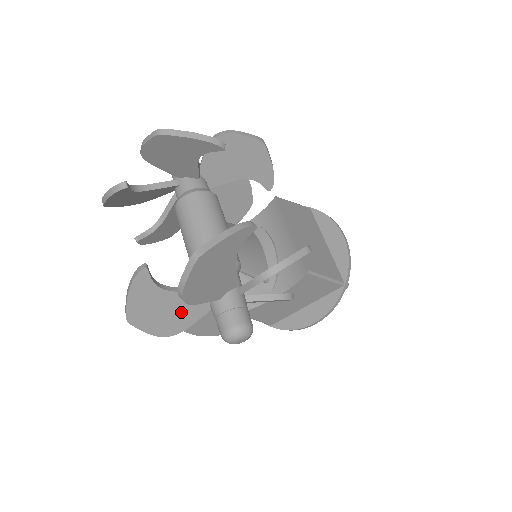
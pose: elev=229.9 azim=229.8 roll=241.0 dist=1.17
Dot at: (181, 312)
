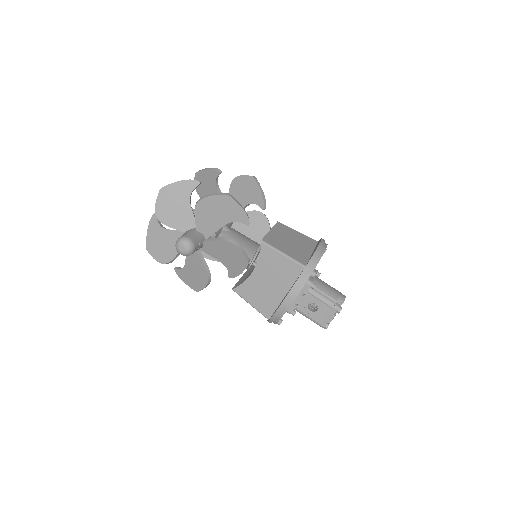
Dot at: (170, 245)
